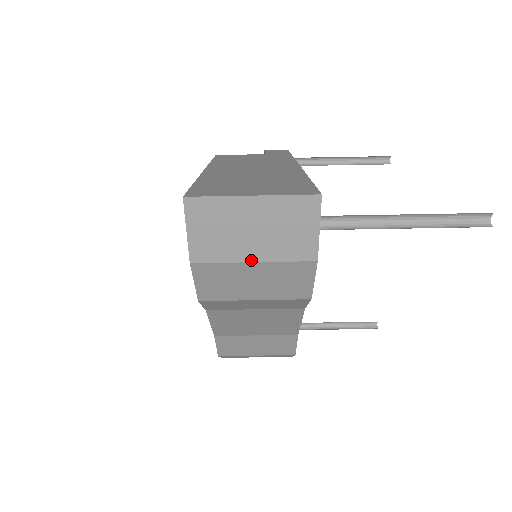
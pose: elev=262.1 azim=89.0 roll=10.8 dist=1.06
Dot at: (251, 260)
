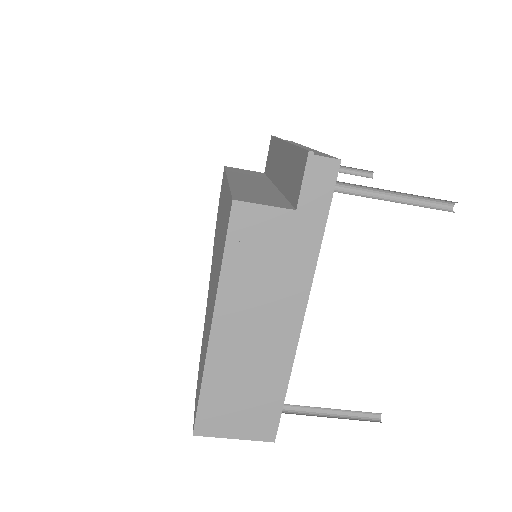
Dot at: occluded
